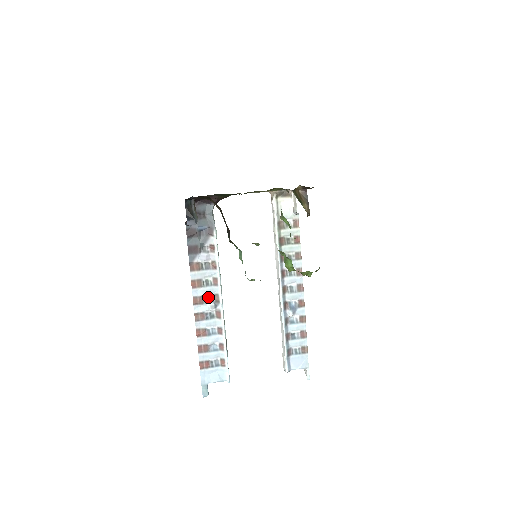
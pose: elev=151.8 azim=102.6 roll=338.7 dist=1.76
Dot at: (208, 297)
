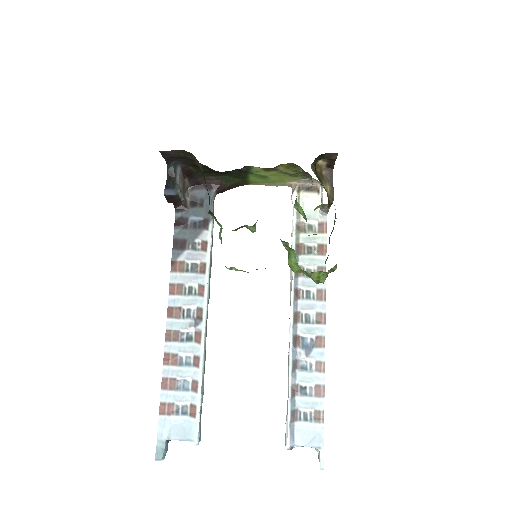
Dot at: (188, 310)
